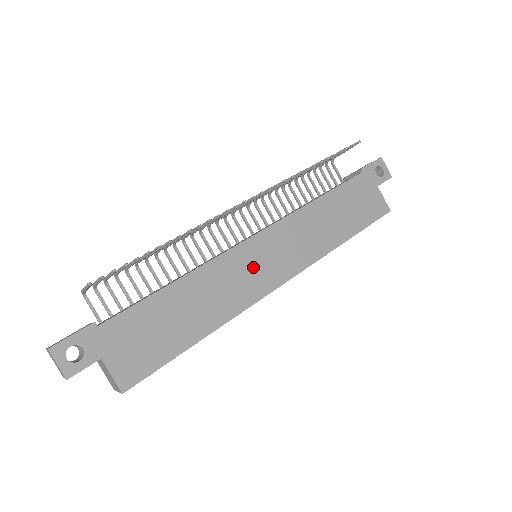
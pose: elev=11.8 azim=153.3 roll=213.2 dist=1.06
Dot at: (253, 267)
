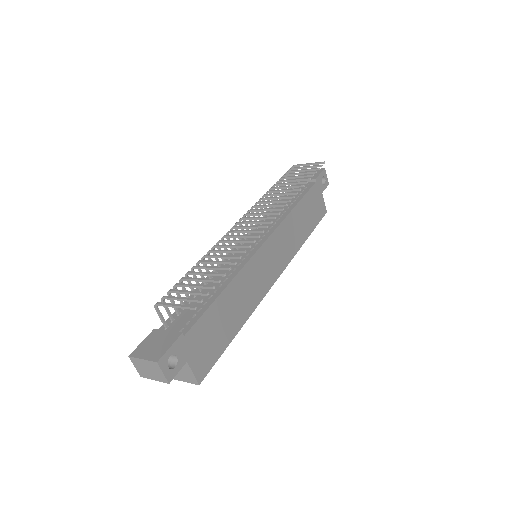
Dot at: (263, 269)
